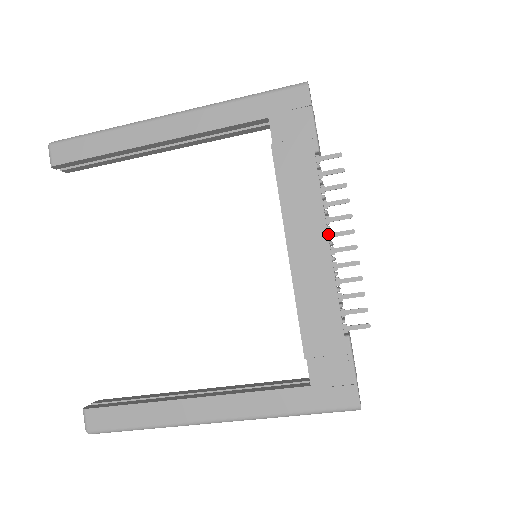
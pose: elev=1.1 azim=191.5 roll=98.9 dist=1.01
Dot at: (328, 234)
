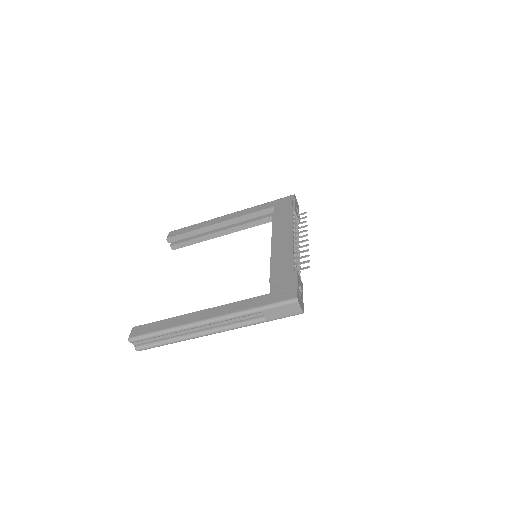
Dot at: occluded
